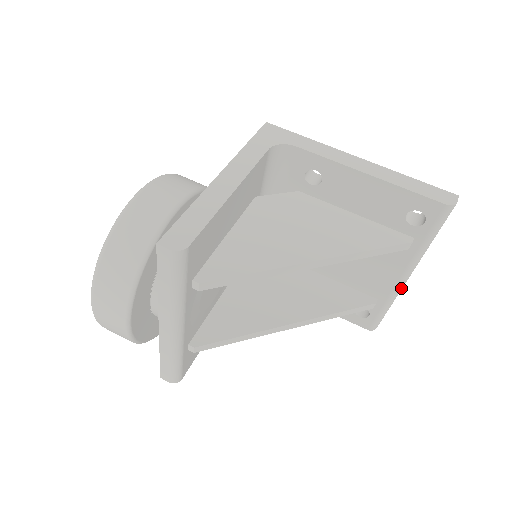
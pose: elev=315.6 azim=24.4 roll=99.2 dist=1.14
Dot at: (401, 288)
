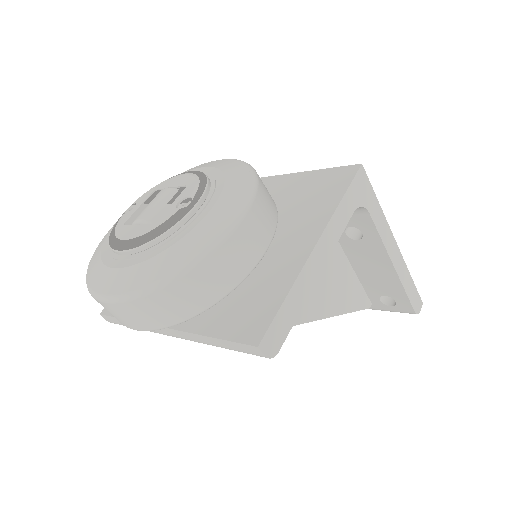
Dot at: occluded
